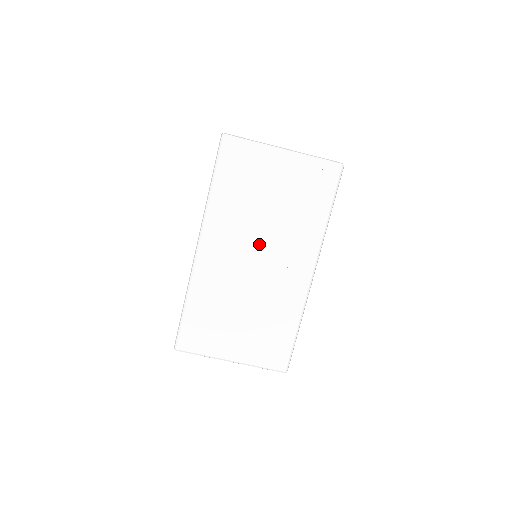
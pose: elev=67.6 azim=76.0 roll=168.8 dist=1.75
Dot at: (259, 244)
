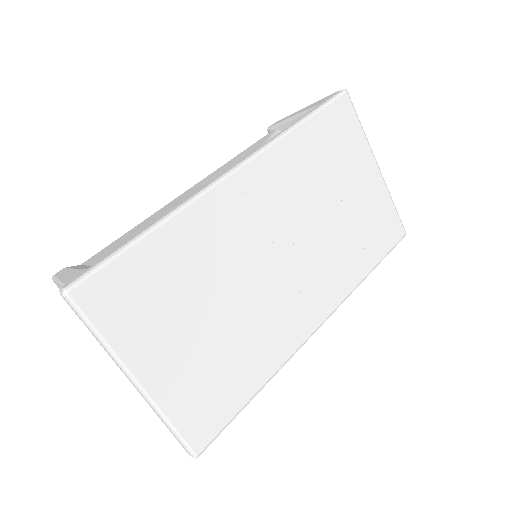
Dot at: (296, 239)
